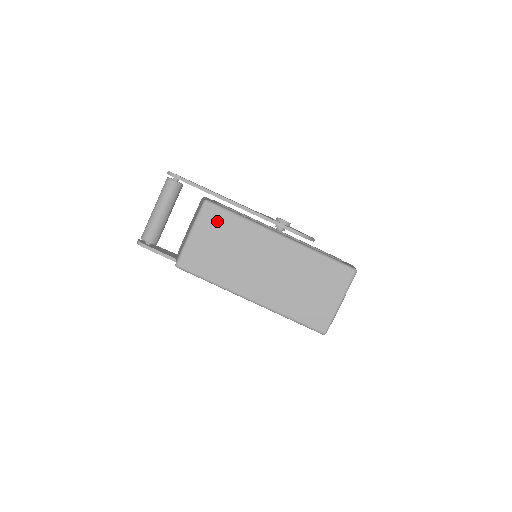
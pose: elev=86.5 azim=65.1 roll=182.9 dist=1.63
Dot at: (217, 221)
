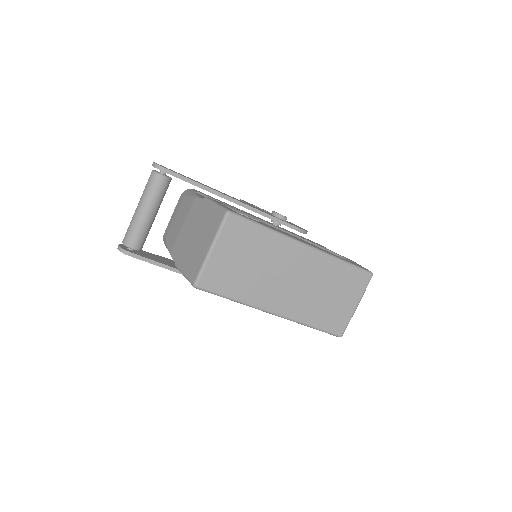
Dot at: (241, 234)
